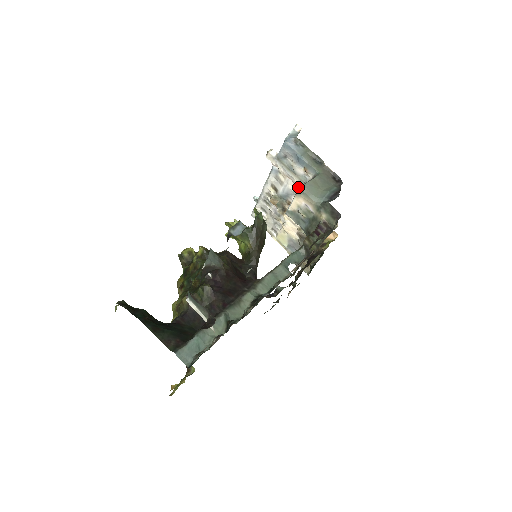
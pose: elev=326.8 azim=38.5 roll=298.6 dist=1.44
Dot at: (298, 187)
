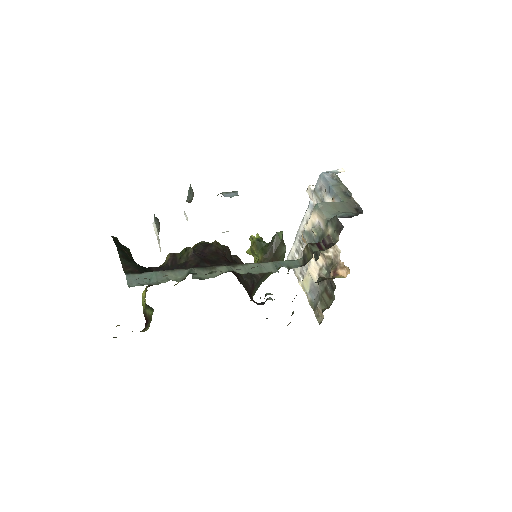
Dot at: occluded
